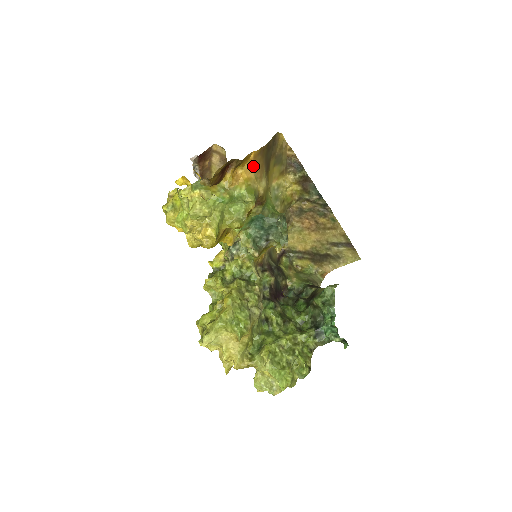
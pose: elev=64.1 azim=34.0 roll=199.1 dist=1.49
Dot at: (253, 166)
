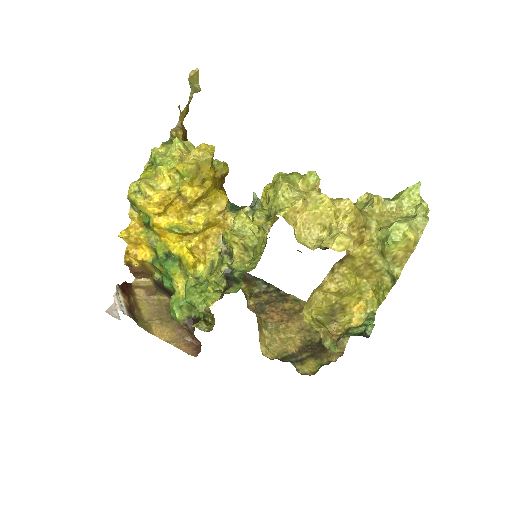
Dot at: occluded
